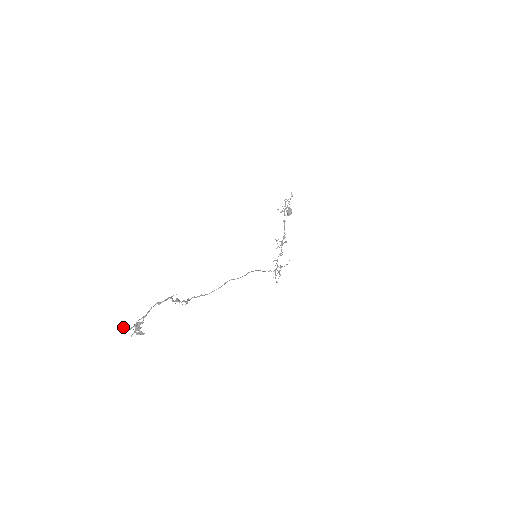
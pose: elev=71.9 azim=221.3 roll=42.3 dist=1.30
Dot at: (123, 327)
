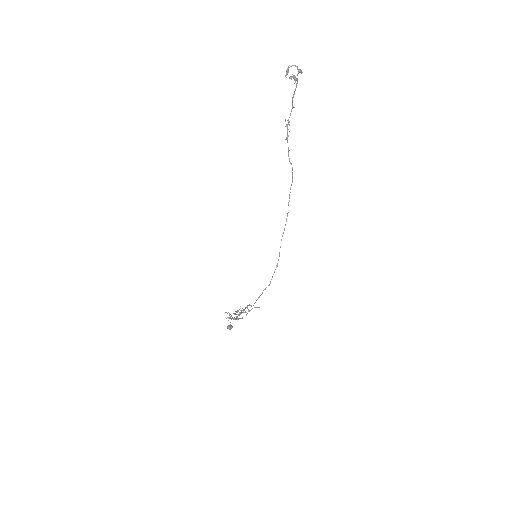
Dot at: occluded
